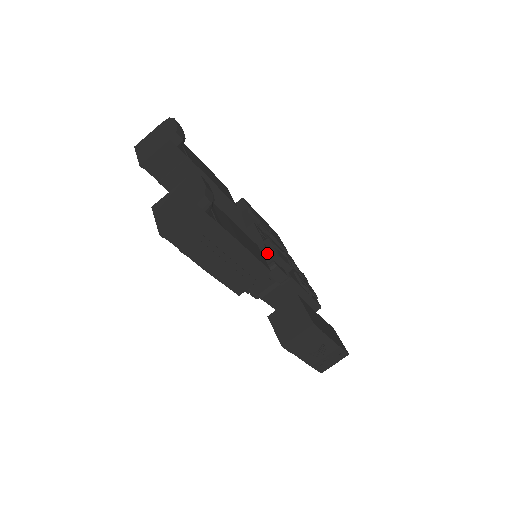
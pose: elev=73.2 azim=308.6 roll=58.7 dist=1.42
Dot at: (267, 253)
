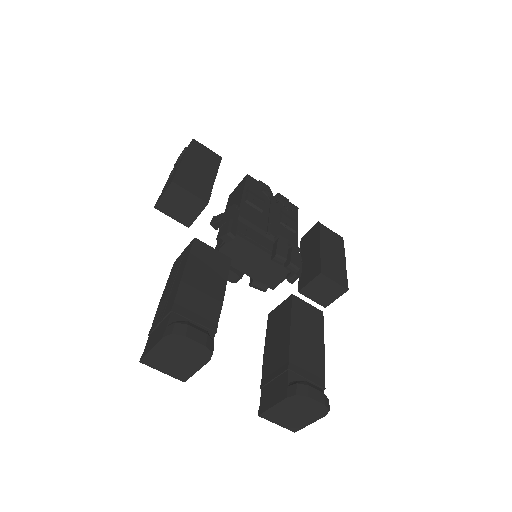
Dot at: occluded
